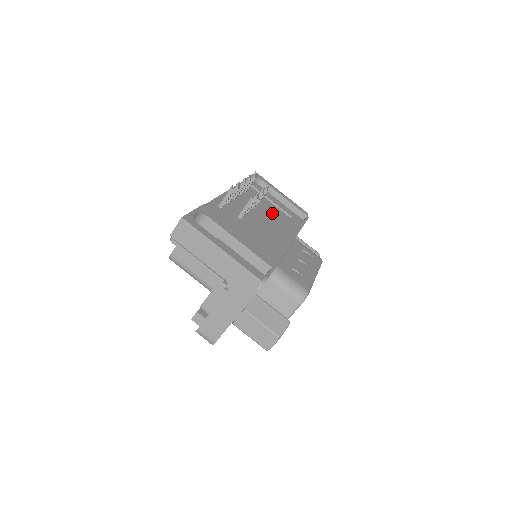
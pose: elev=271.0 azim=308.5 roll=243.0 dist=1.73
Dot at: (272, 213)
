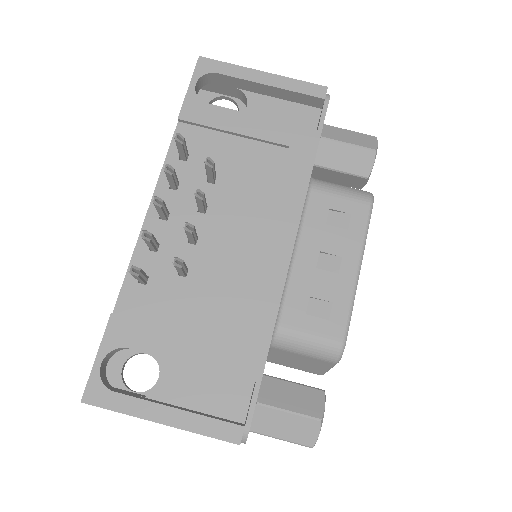
Dot at: (247, 177)
